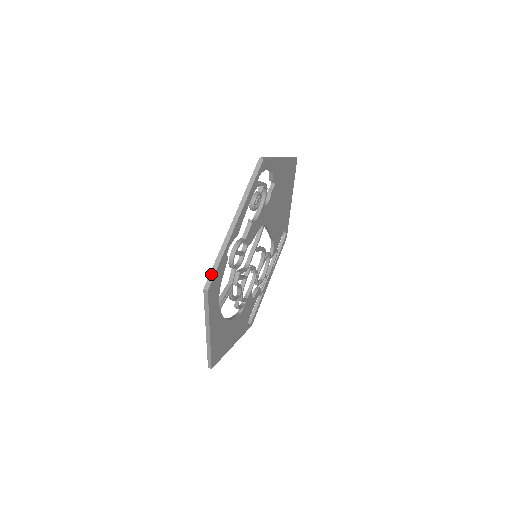
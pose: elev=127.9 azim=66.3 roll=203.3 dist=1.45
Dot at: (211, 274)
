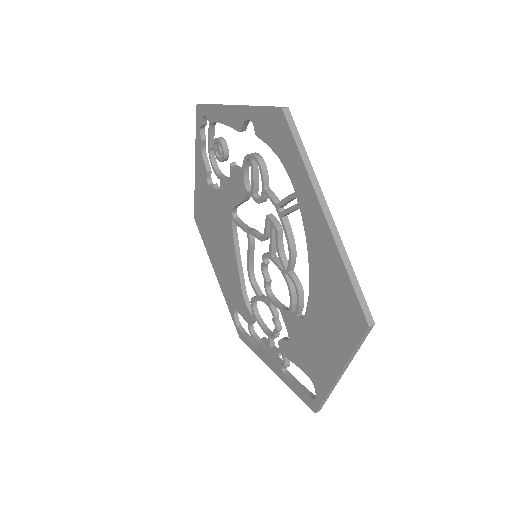
Dot at: (271, 107)
